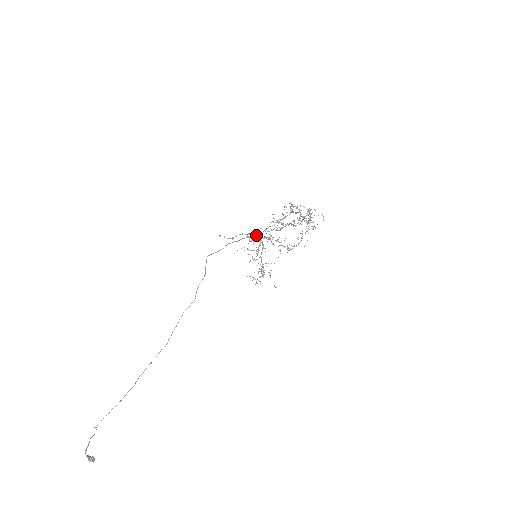
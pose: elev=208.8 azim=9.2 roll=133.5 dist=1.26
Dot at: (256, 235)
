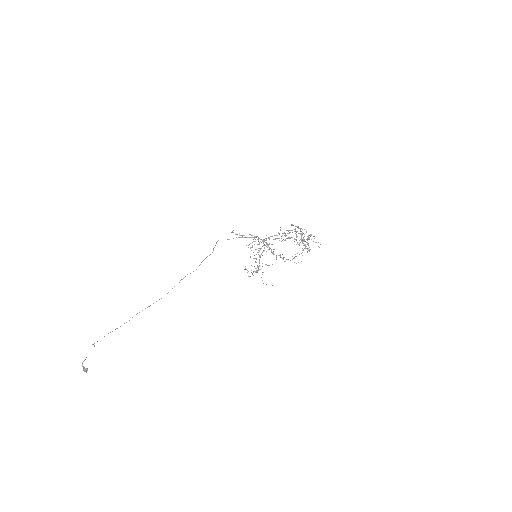
Dot at: occluded
